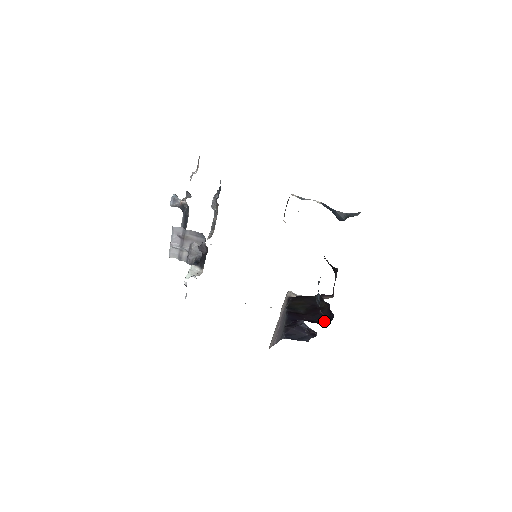
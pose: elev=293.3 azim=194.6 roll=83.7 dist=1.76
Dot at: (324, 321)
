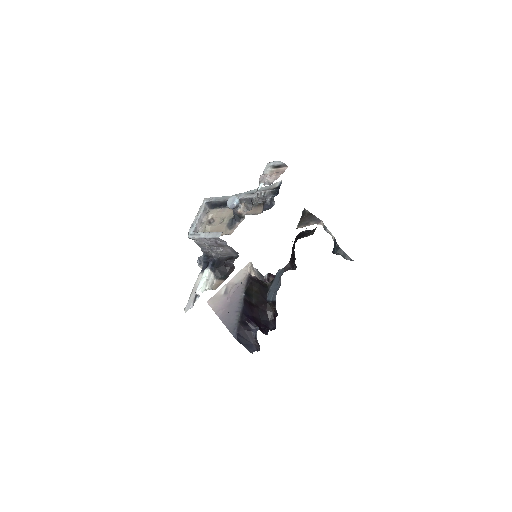
Dot at: (266, 325)
